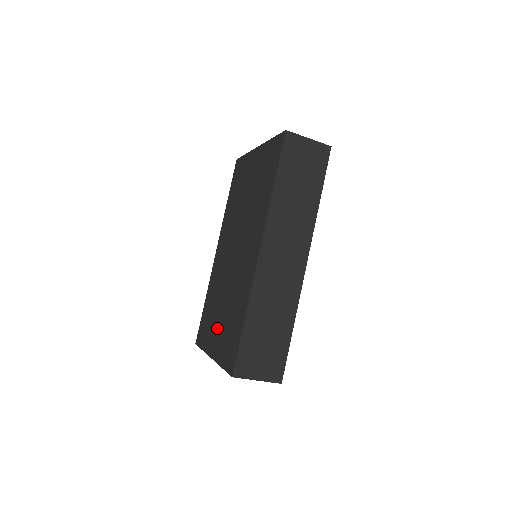
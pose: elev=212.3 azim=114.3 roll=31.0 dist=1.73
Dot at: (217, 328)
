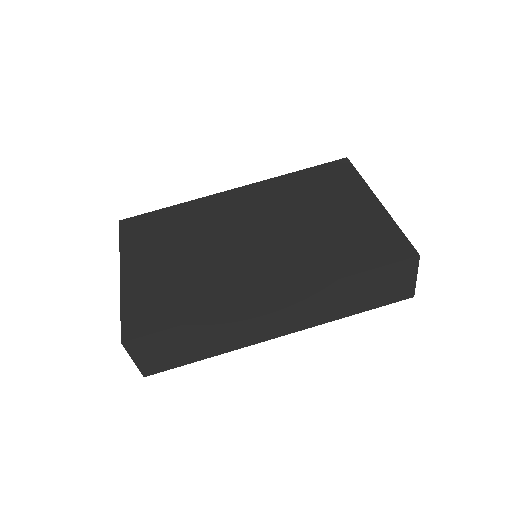
Dot at: (156, 262)
